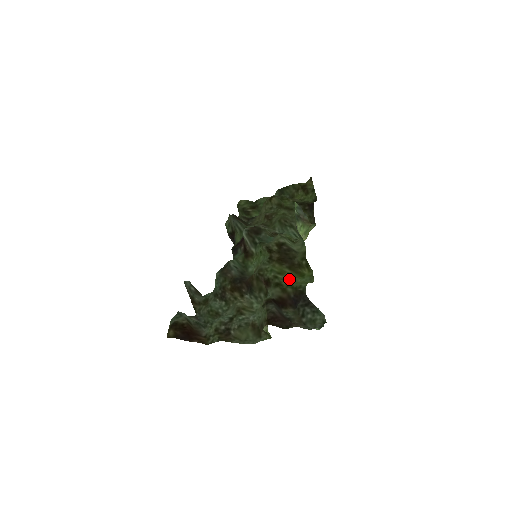
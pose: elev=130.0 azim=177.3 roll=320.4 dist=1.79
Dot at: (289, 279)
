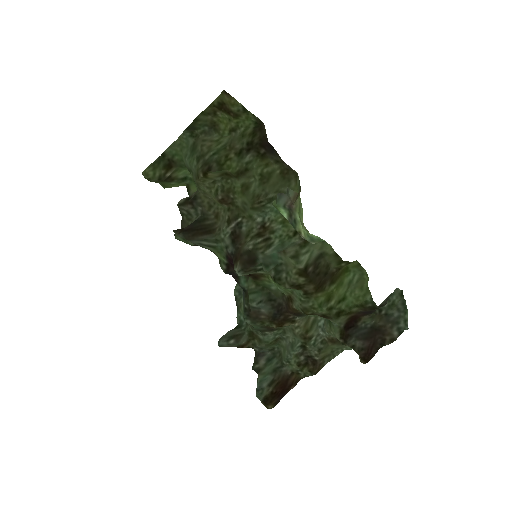
Dot at: (342, 295)
